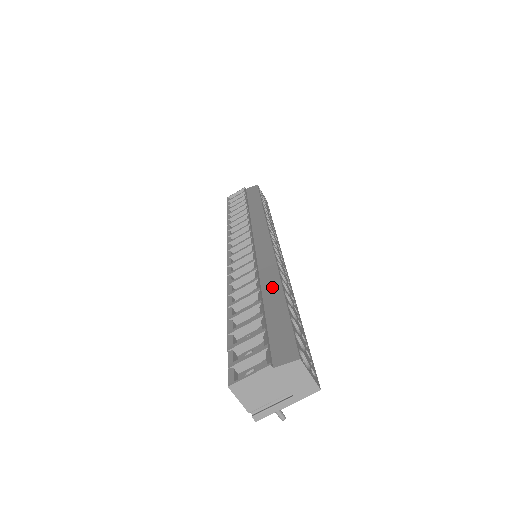
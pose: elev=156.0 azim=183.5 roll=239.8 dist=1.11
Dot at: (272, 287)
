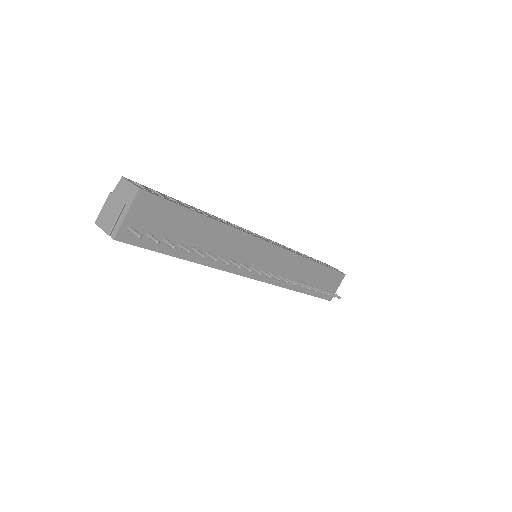
Dot at: occluded
